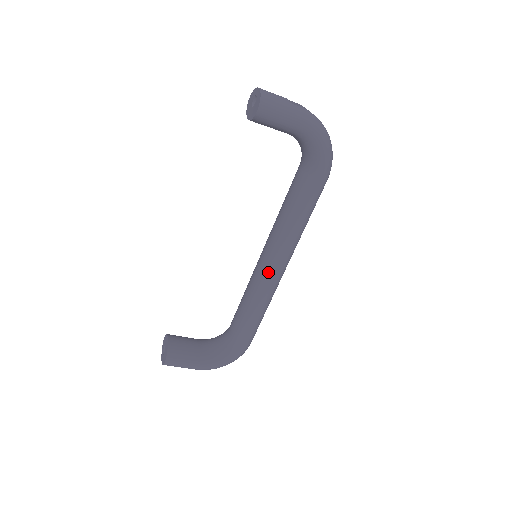
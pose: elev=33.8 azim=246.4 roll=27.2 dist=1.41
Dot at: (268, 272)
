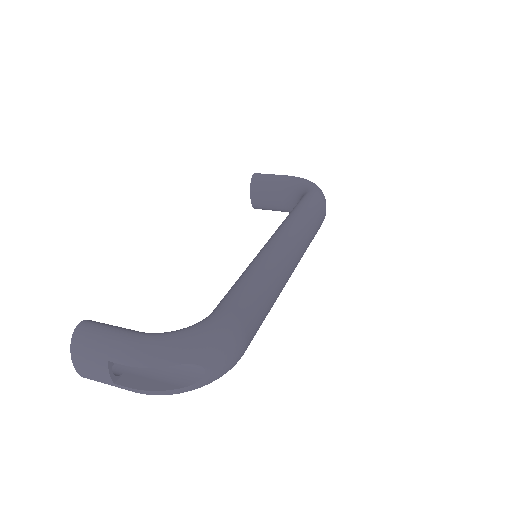
Dot at: occluded
